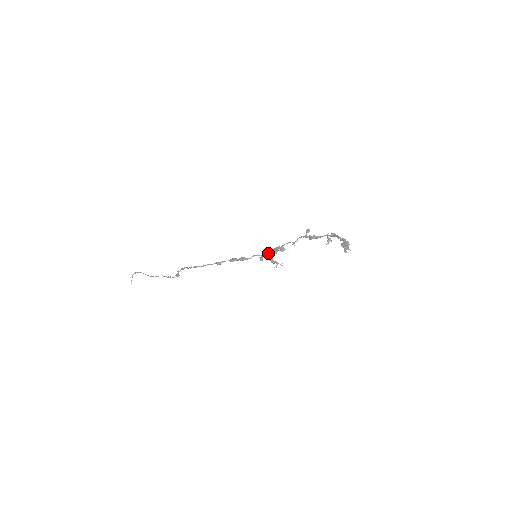
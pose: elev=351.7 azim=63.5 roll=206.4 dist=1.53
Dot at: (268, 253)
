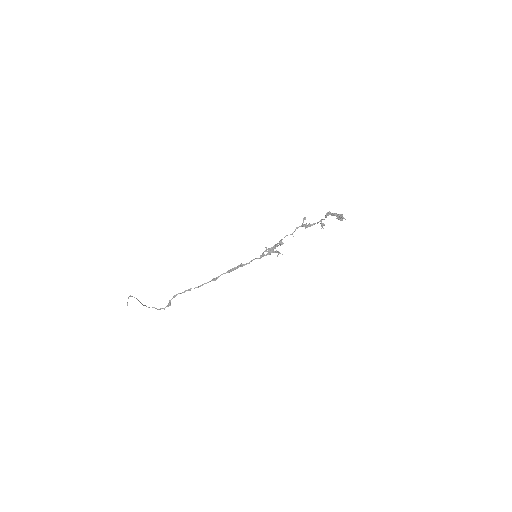
Dot at: occluded
